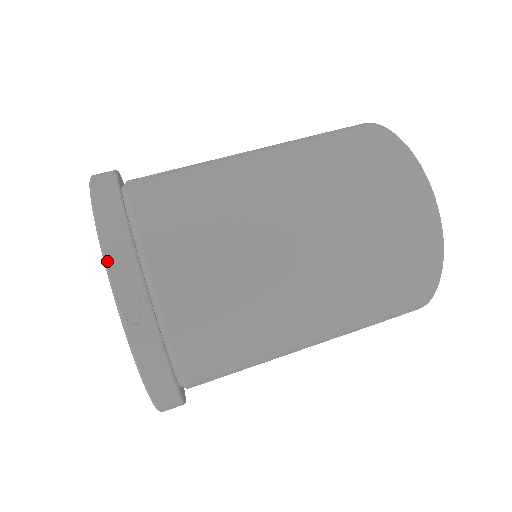
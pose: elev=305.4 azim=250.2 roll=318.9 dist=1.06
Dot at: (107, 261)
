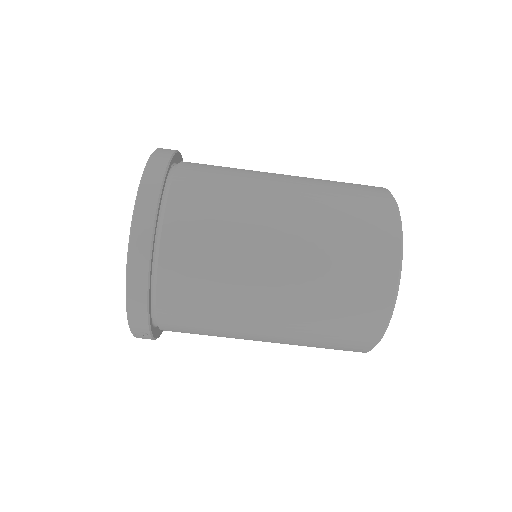
Dot at: (129, 315)
